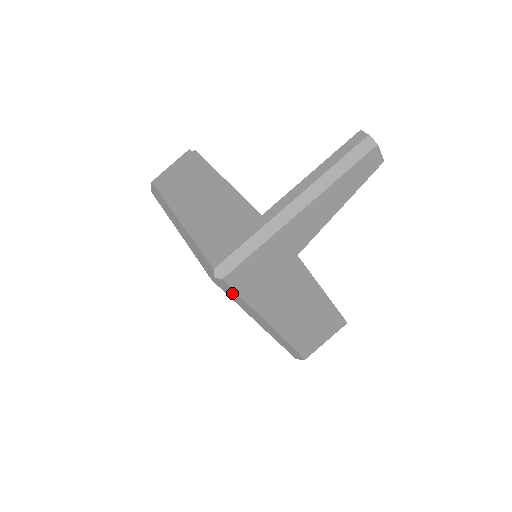
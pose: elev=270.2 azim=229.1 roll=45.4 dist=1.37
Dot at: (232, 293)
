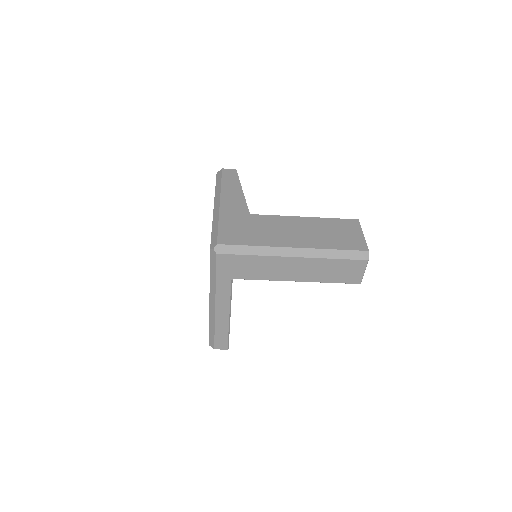
Dot at: (238, 249)
